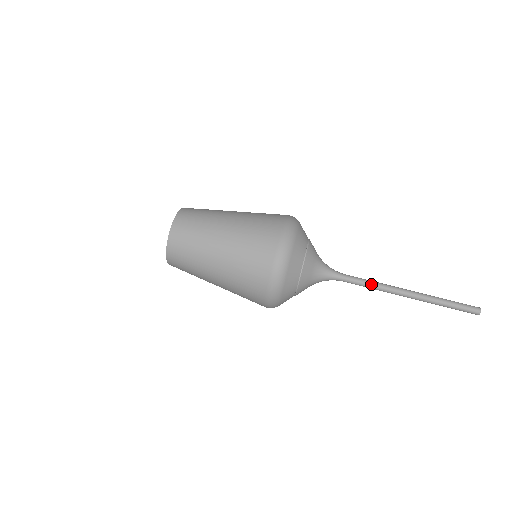
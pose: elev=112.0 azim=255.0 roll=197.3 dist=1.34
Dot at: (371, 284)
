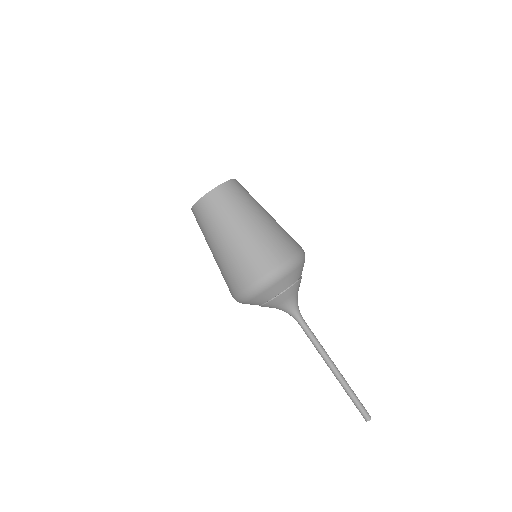
Dot at: (314, 343)
